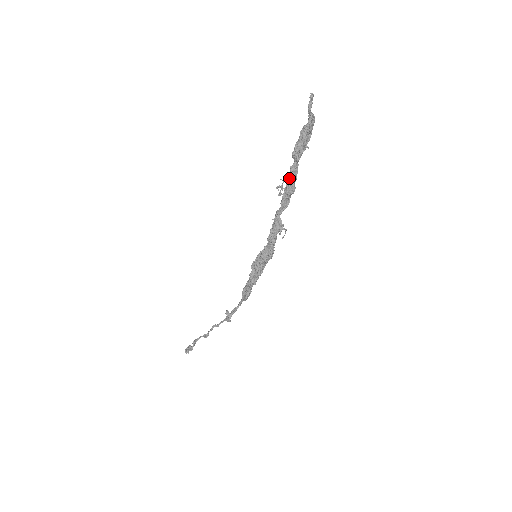
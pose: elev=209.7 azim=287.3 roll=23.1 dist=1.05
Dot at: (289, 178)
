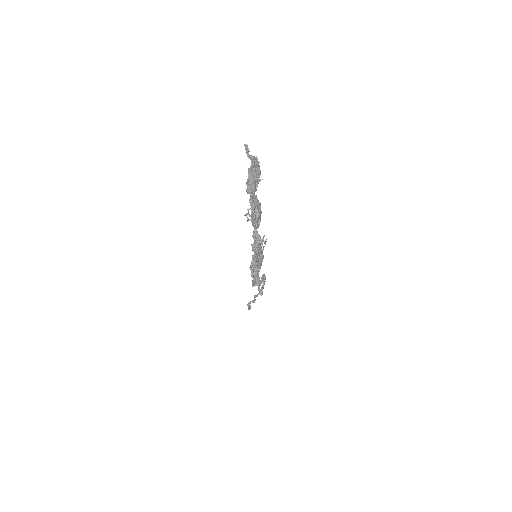
Dot at: (251, 208)
